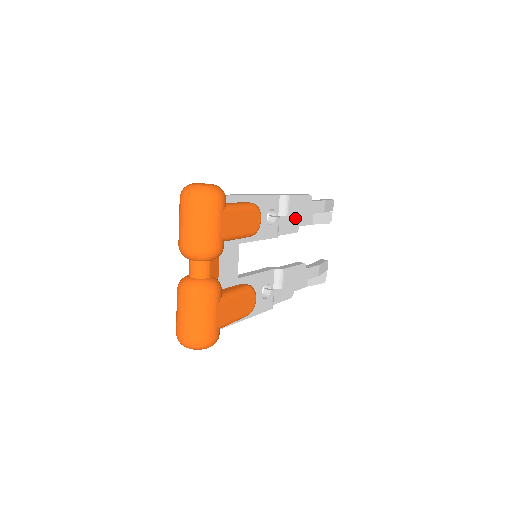
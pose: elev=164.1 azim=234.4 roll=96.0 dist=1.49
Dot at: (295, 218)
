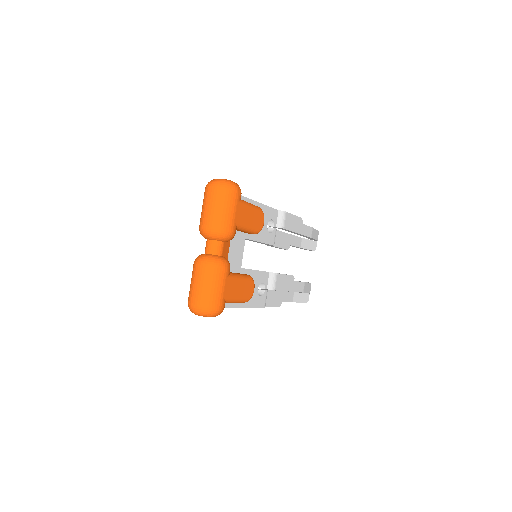
Dot at: (288, 237)
